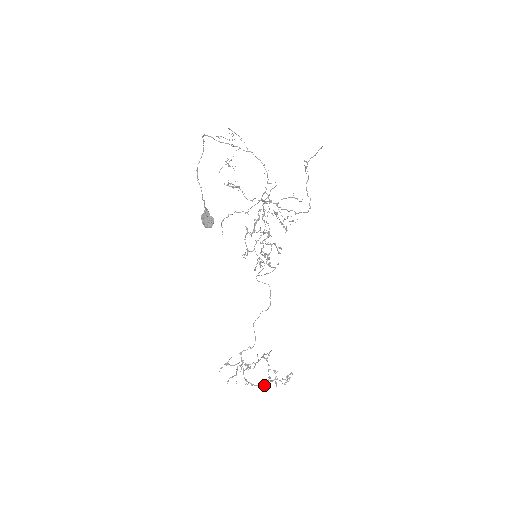
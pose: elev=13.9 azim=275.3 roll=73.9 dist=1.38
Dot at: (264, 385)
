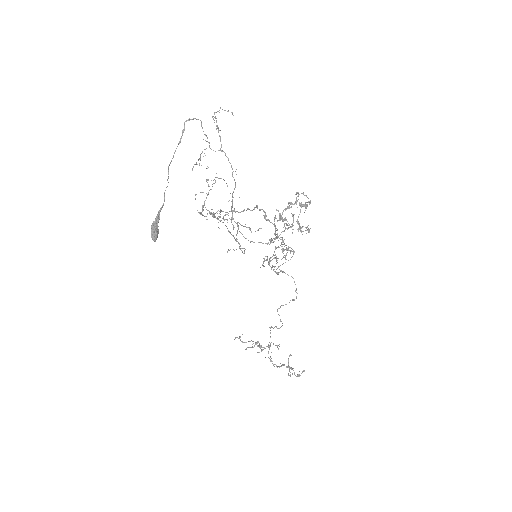
Dot at: occluded
